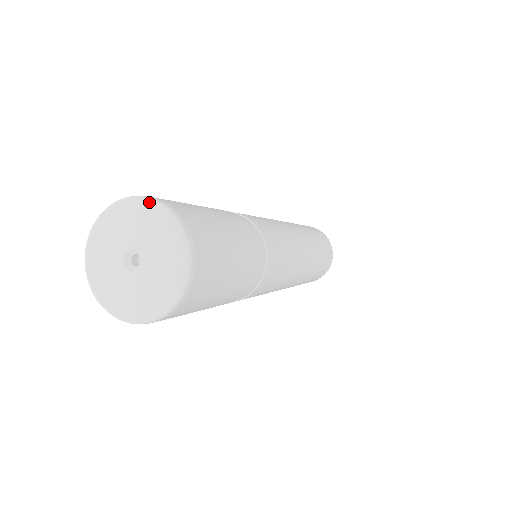
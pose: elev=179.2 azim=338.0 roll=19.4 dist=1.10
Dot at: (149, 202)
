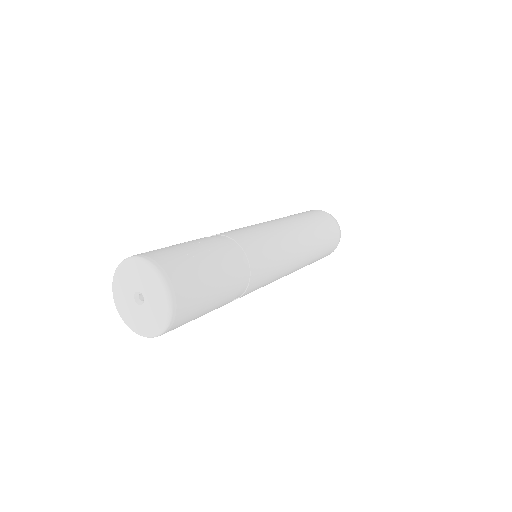
Dot at: (162, 282)
